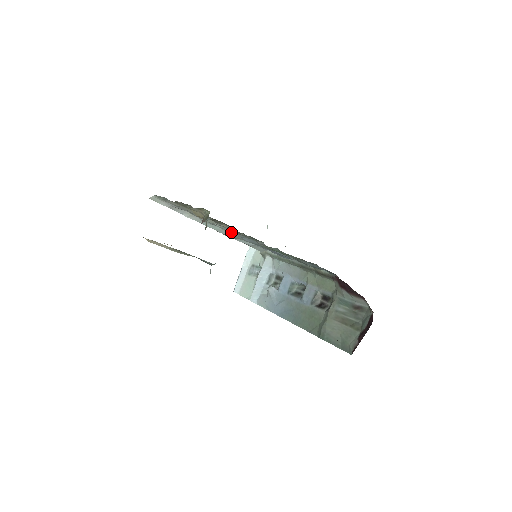
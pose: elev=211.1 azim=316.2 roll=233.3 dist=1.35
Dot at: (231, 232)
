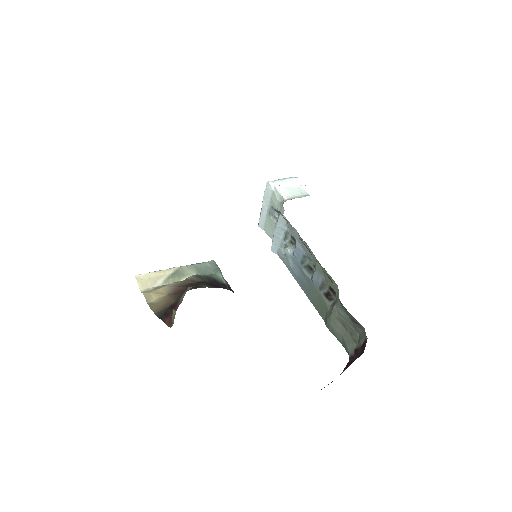
Dot at: occluded
